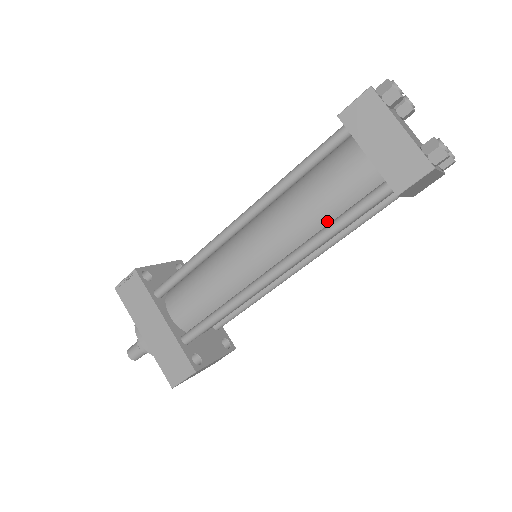
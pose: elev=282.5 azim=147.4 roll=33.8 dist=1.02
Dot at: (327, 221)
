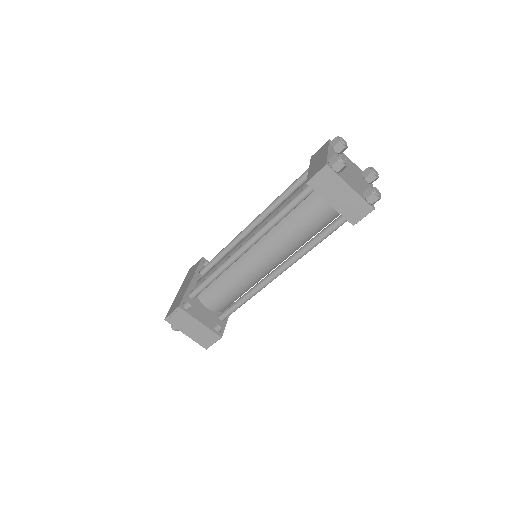
Dot at: occluded
